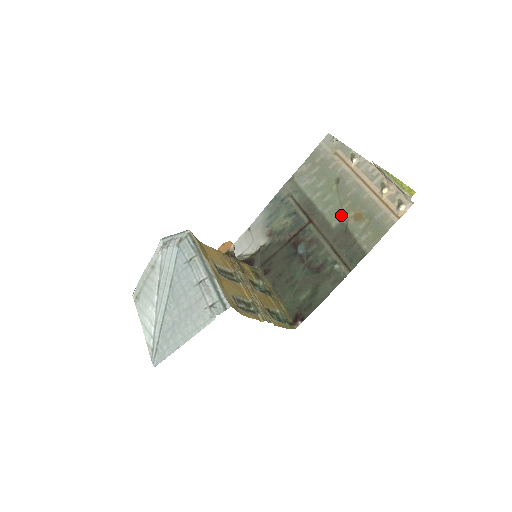
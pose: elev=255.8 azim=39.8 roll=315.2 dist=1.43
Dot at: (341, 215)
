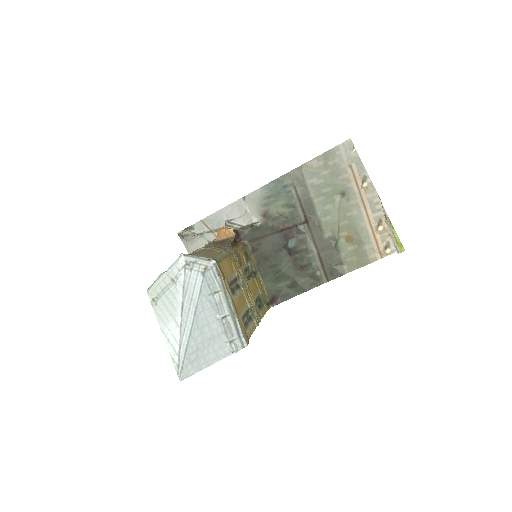
Dot at: (336, 230)
